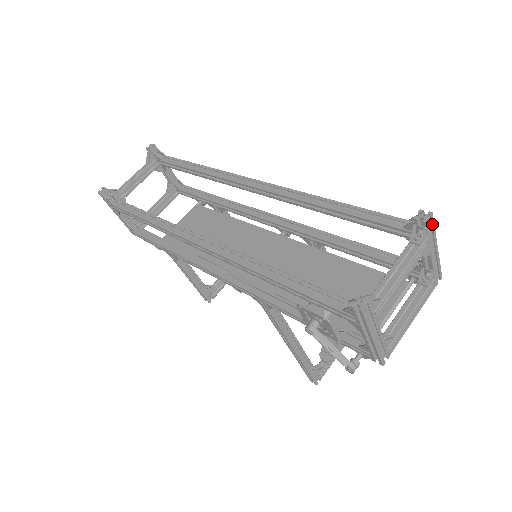
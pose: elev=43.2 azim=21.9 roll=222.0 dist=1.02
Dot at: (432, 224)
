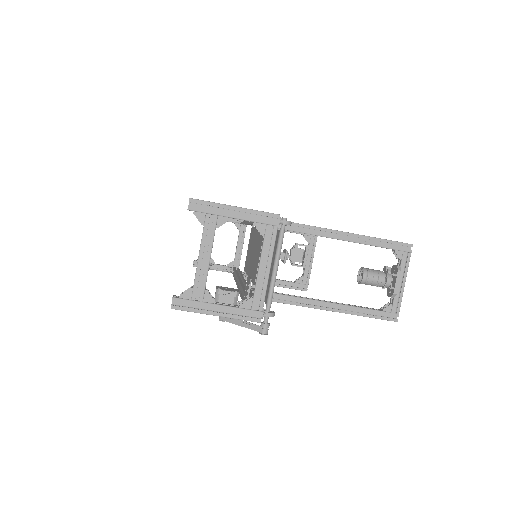
Dot at: (200, 203)
